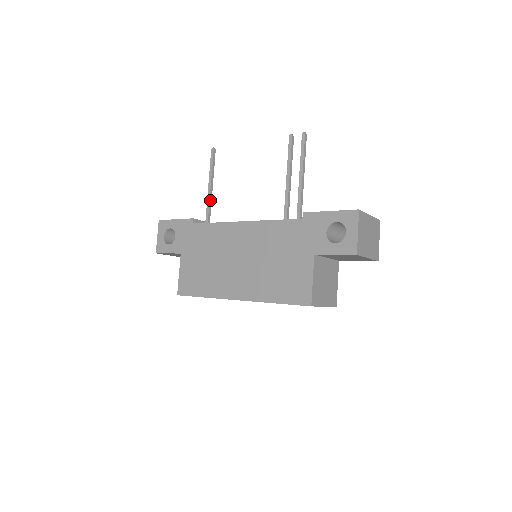
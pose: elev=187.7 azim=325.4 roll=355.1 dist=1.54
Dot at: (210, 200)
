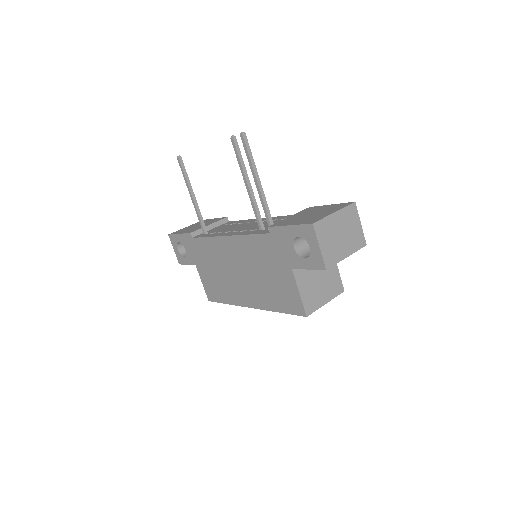
Dot at: (198, 210)
